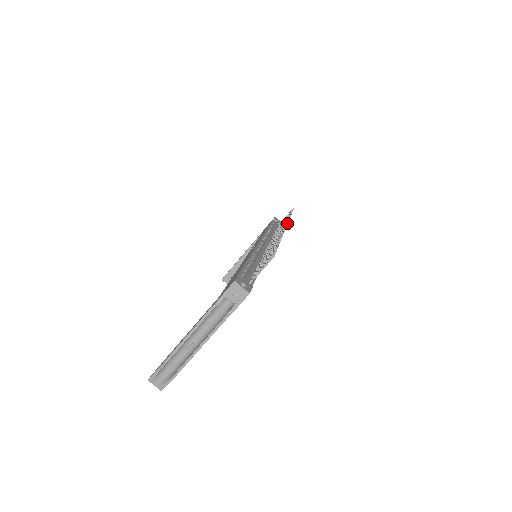
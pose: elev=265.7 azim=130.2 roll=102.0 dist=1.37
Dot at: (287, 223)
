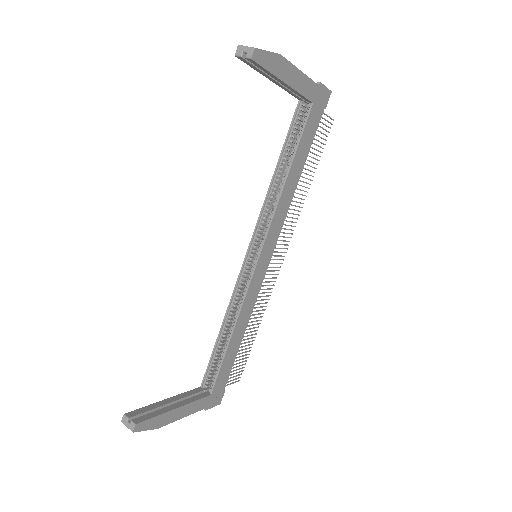
Dot at: (280, 267)
